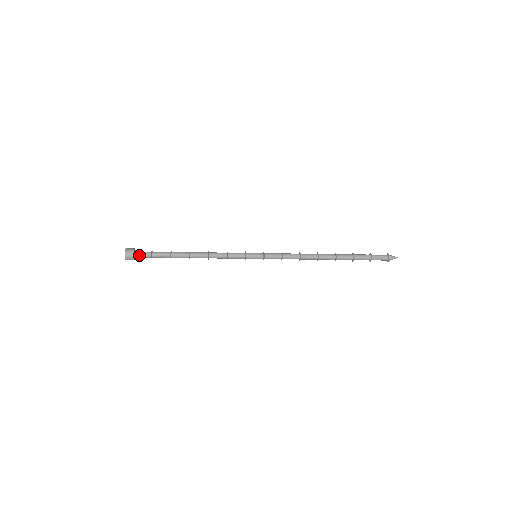
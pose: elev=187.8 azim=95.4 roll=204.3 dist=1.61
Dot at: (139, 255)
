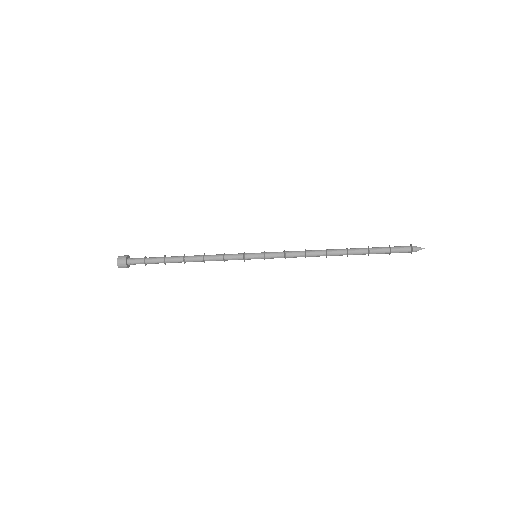
Dot at: (132, 261)
